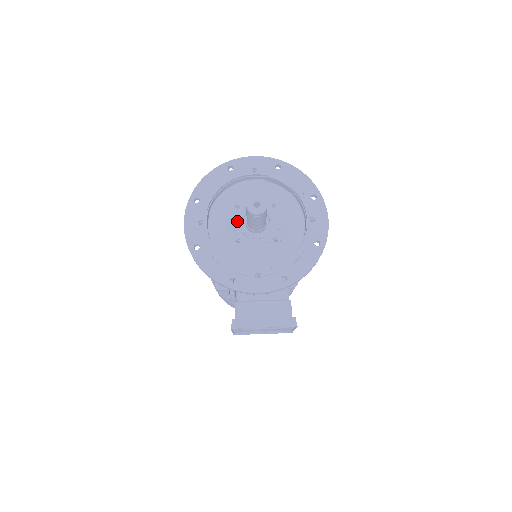
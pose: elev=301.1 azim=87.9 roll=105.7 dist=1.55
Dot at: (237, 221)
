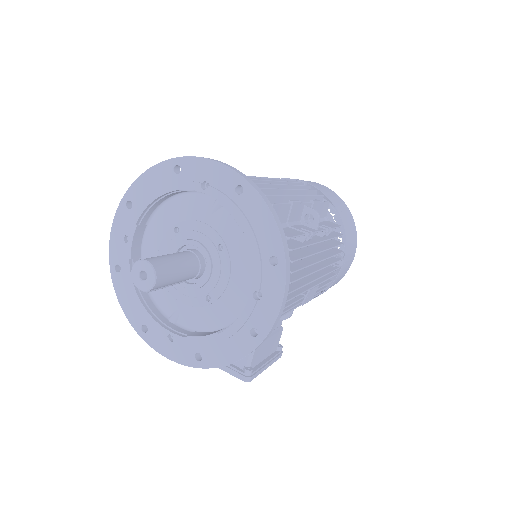
Dot at: (170, 251)
